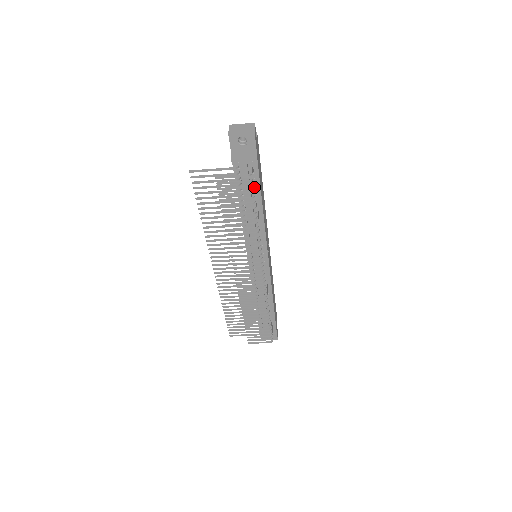
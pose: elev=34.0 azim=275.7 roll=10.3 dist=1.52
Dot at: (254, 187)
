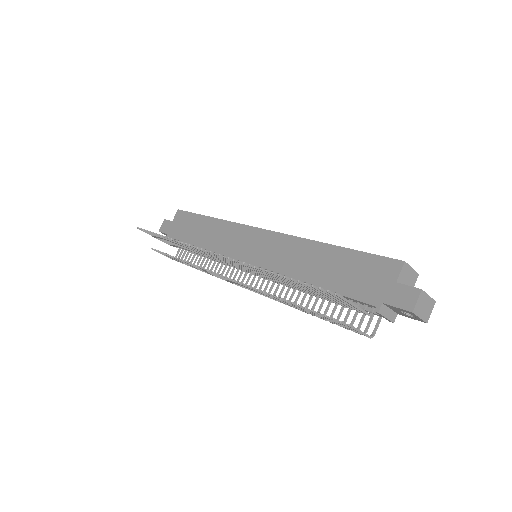
Dot at: occluded
